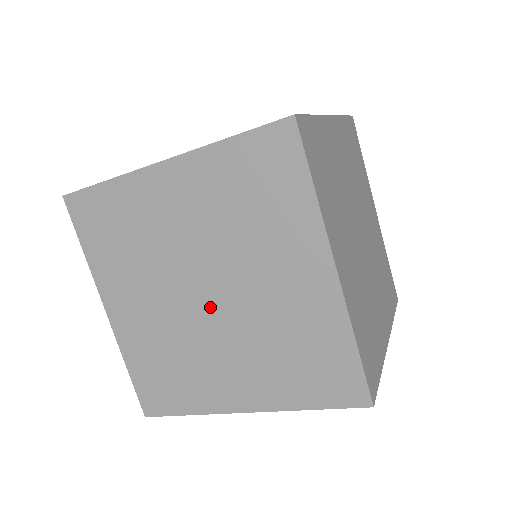
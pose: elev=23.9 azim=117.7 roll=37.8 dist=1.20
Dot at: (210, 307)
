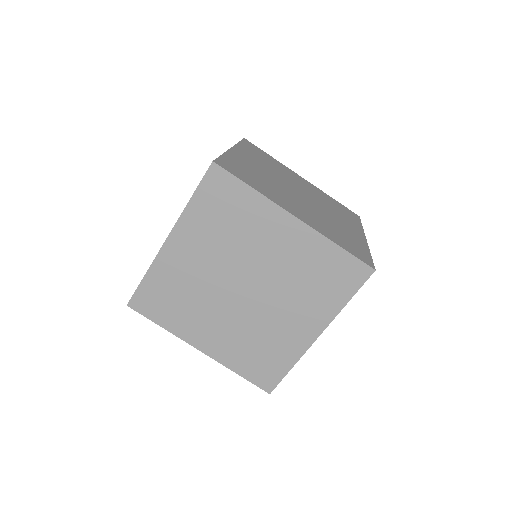
Dot at: (252, 294)
